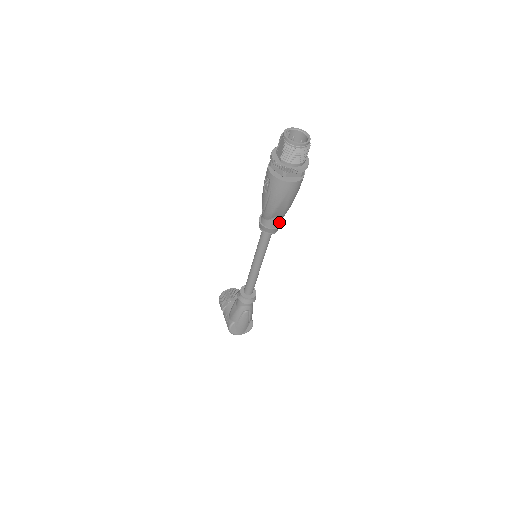
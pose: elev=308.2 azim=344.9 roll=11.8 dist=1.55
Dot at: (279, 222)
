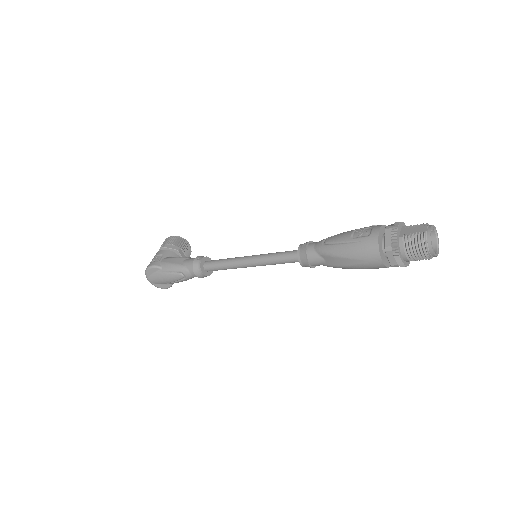
Dot at: (318, 264)
